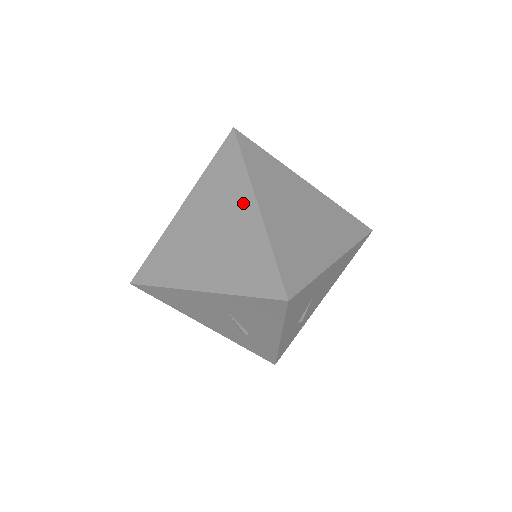
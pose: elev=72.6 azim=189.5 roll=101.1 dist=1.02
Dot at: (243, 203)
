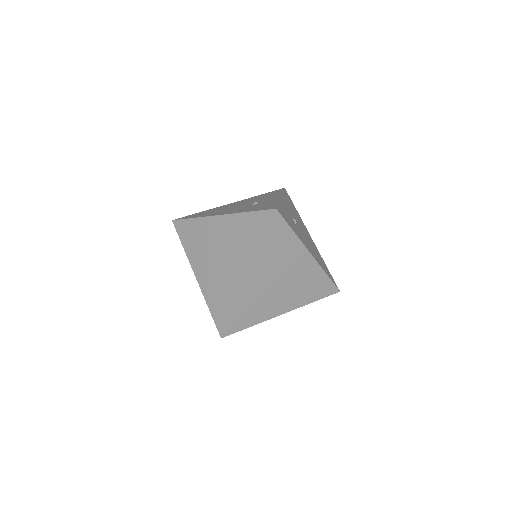
Dot at: (243, 265)
